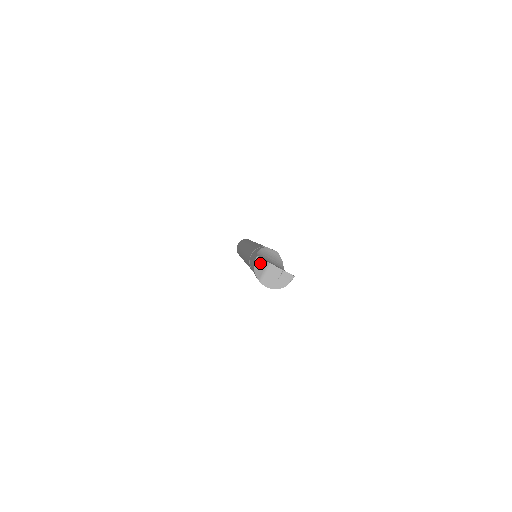
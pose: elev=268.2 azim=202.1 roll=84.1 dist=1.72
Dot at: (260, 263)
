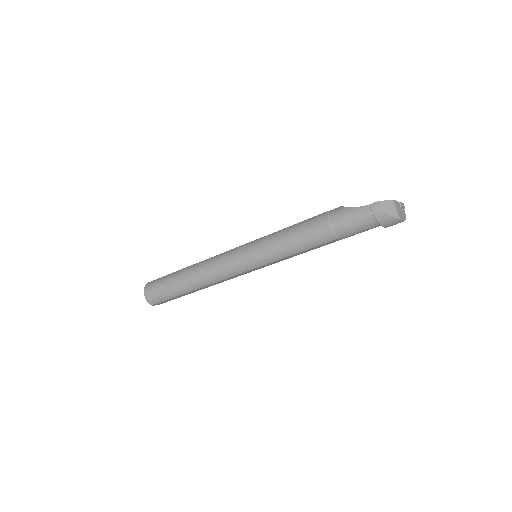
Dot at: (386, 205)
